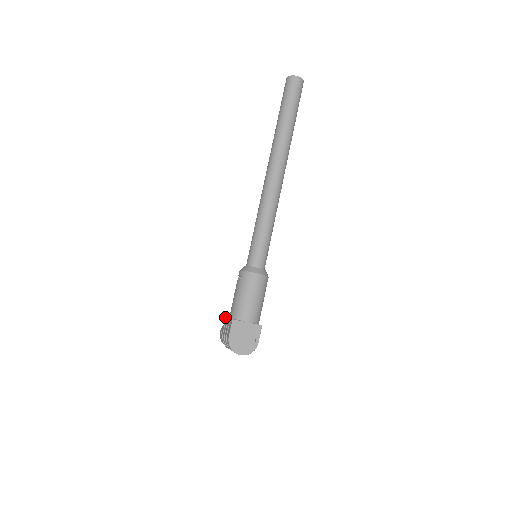
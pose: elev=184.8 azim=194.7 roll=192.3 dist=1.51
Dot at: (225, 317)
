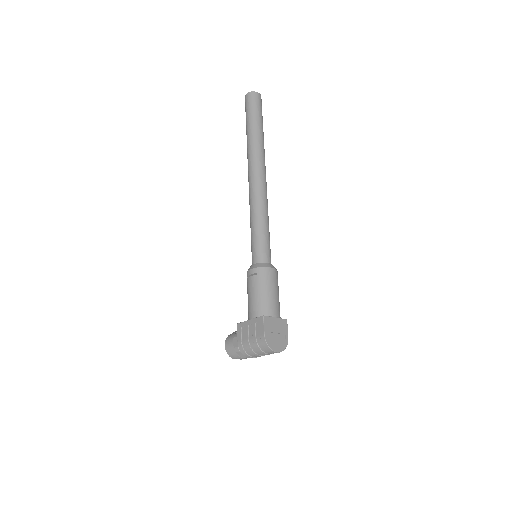
Dot at: (238, 323)
